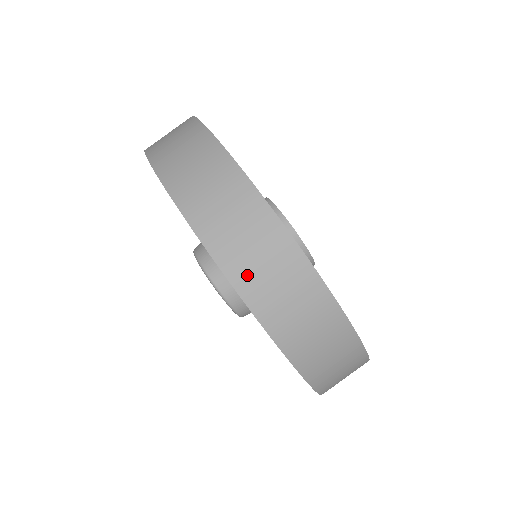
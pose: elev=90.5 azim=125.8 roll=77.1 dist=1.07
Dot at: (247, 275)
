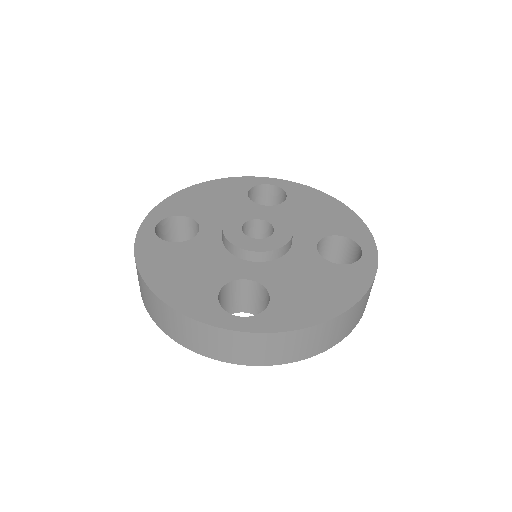
Dot at: (275, 358)
